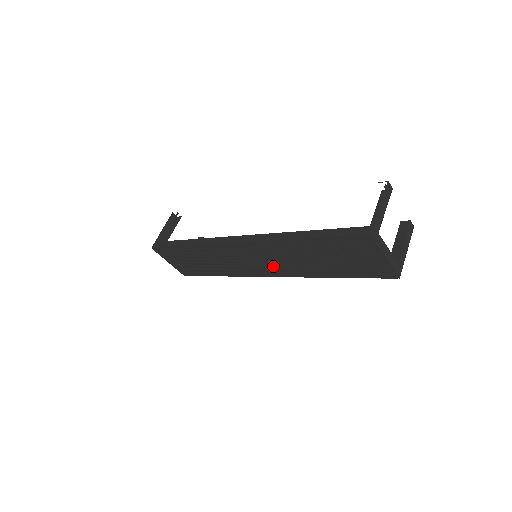
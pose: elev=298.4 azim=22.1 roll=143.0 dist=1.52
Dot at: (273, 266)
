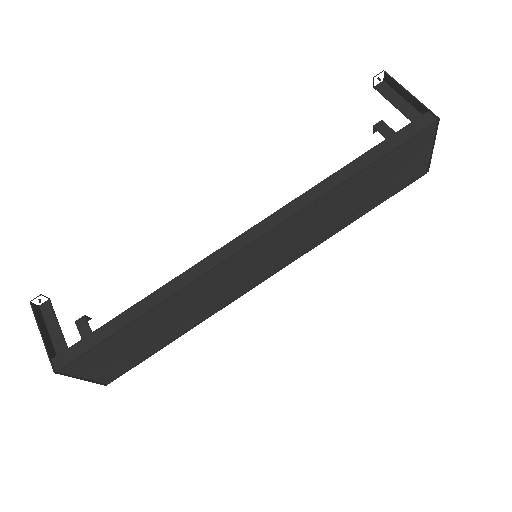
Dot at: (285, 253)
